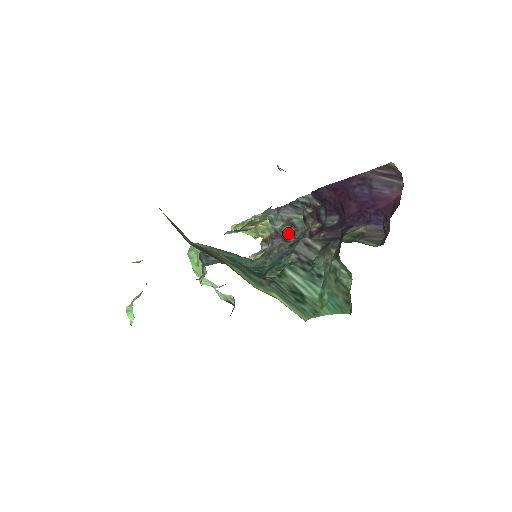
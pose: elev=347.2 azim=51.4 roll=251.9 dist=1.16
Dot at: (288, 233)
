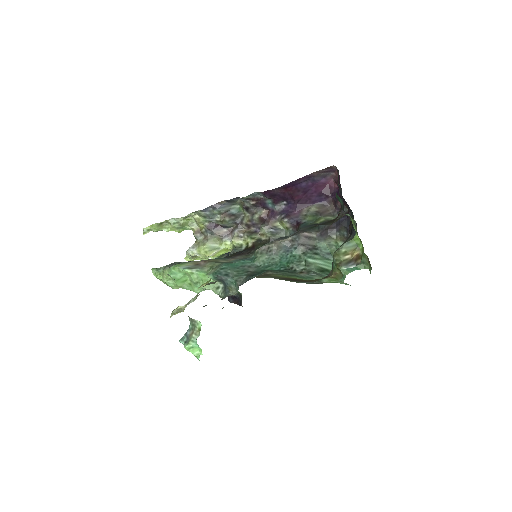
Dot at: (228, 222)
